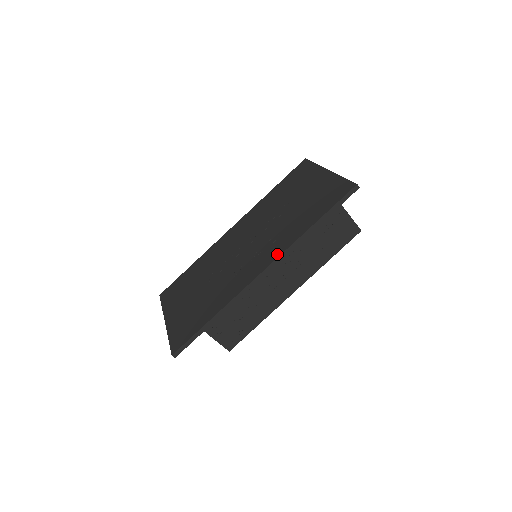
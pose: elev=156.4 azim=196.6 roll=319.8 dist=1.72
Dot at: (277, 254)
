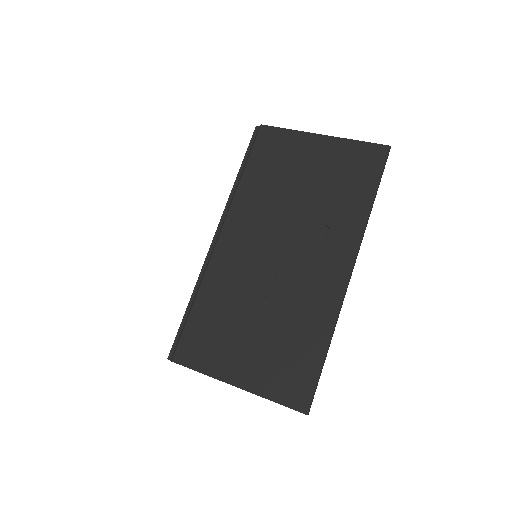
Dot at: (353, 247)
